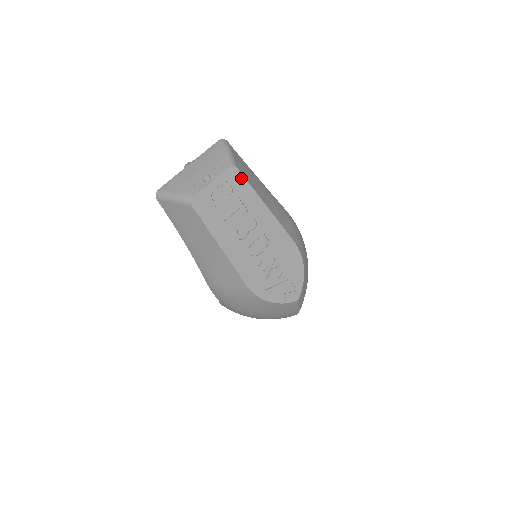
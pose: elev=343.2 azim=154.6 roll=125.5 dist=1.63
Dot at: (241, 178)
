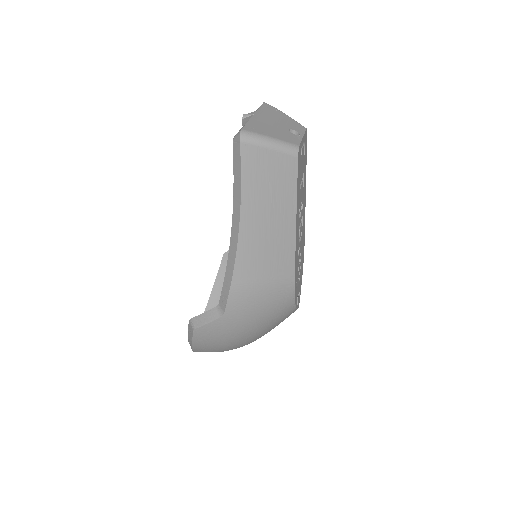
Dot at: (306, 146)
